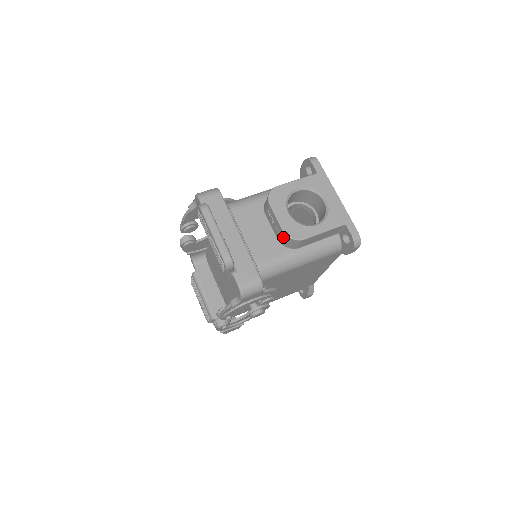
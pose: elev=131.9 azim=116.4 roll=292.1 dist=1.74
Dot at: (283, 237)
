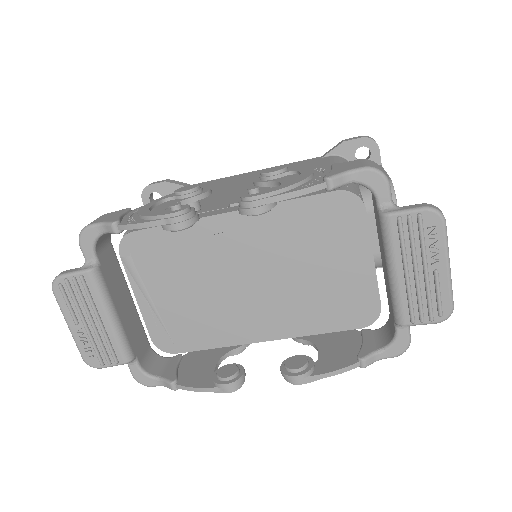
Dot at: occluded
